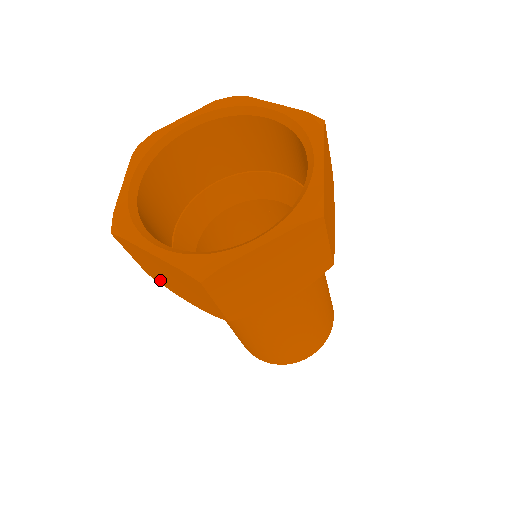
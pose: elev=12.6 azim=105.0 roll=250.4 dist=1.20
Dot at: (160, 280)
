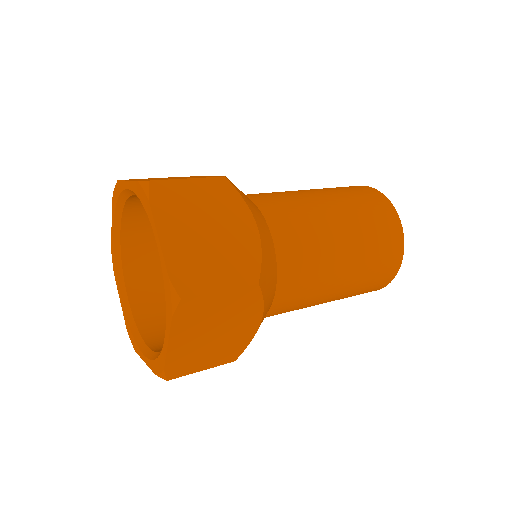
Dot at: occluded
